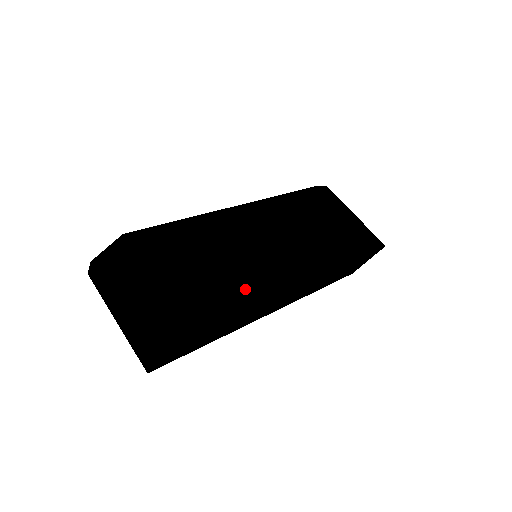
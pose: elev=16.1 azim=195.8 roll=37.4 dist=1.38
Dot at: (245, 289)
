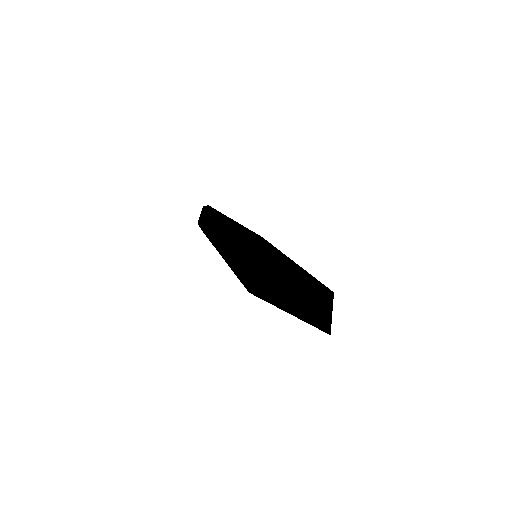
Dot at: (301, 269)
